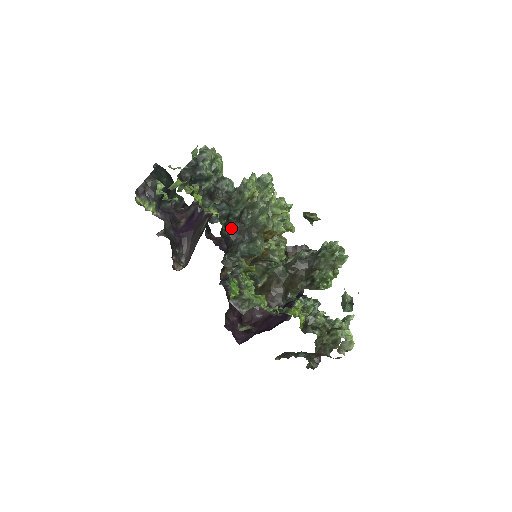
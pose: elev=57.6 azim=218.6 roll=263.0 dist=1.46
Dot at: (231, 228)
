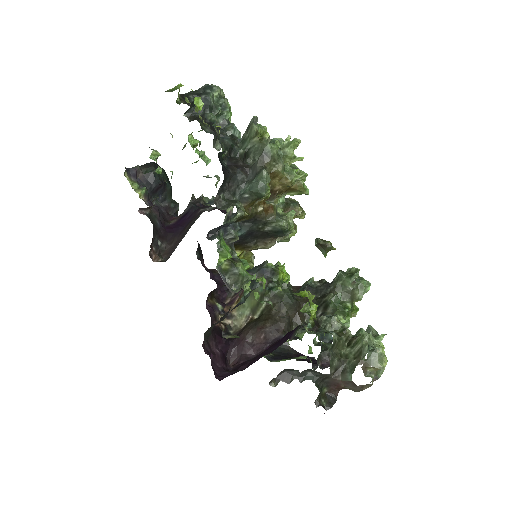
Dot at: (232, 163)
